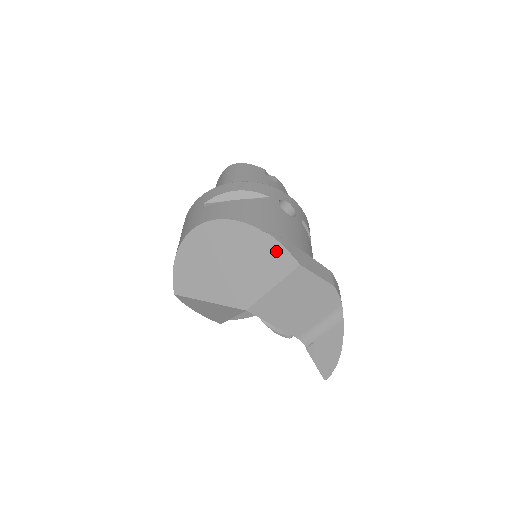
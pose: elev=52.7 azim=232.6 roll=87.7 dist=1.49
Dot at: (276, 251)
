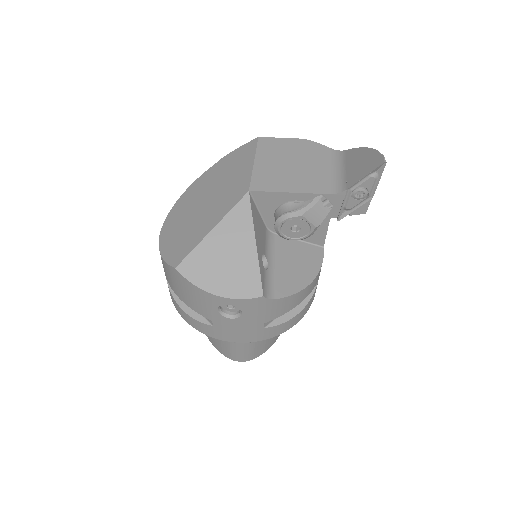
Dot at: (236, 154)
